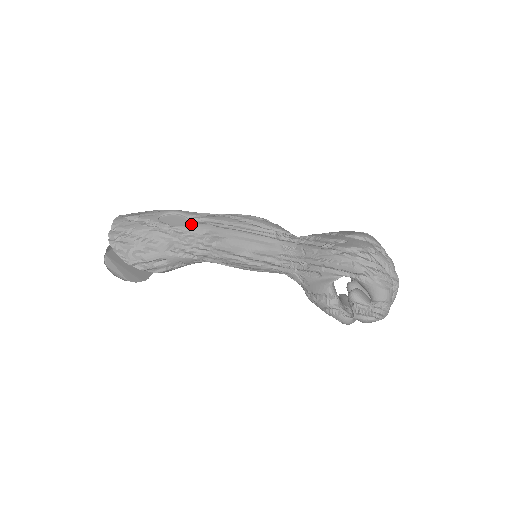
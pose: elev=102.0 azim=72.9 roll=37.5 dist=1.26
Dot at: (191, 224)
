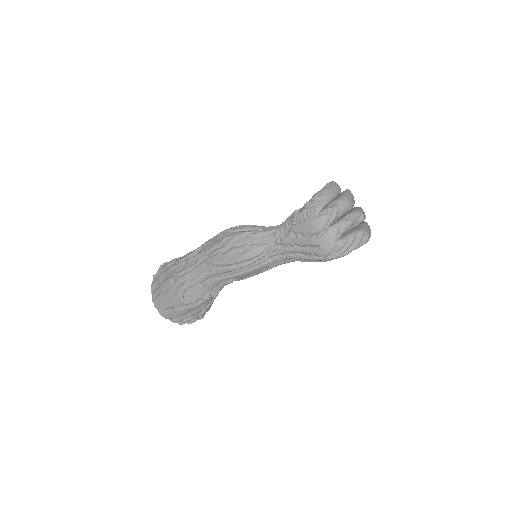
Dot at: (205, 287)
